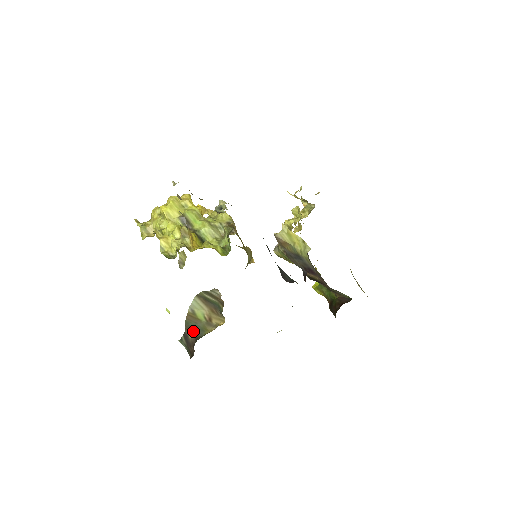
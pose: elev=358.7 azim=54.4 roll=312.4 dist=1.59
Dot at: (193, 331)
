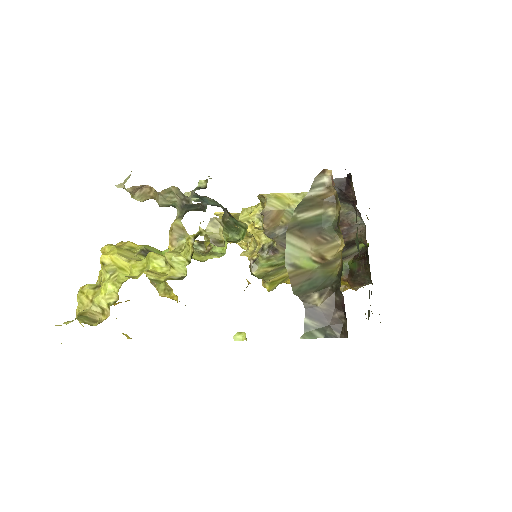
Dot at: (317, 290)
